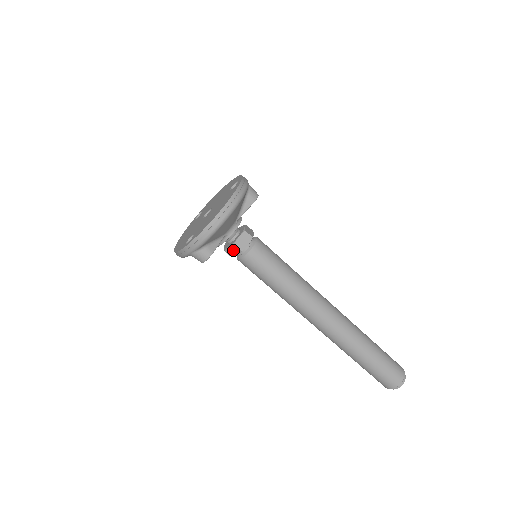
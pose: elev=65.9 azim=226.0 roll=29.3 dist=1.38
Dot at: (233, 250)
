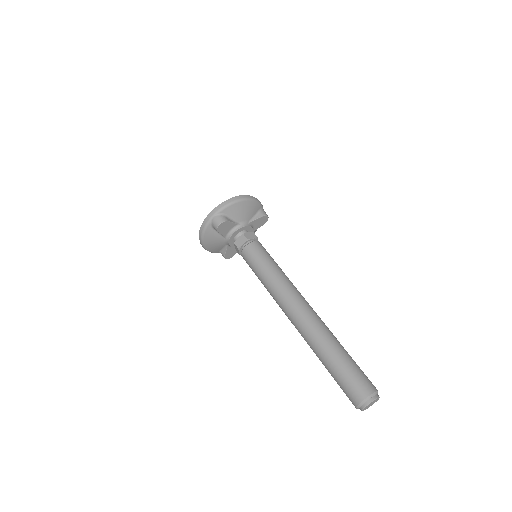
Dot at: (241, 240)
